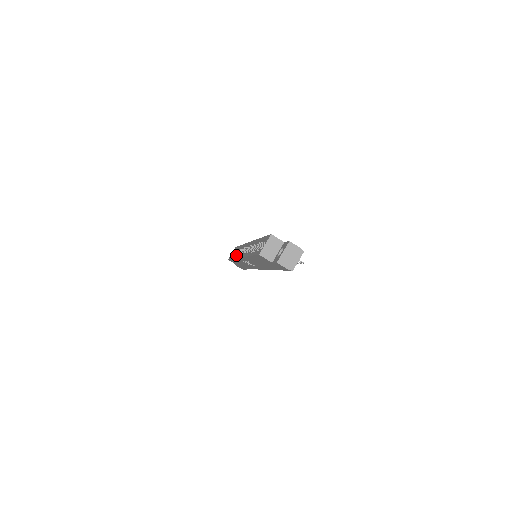
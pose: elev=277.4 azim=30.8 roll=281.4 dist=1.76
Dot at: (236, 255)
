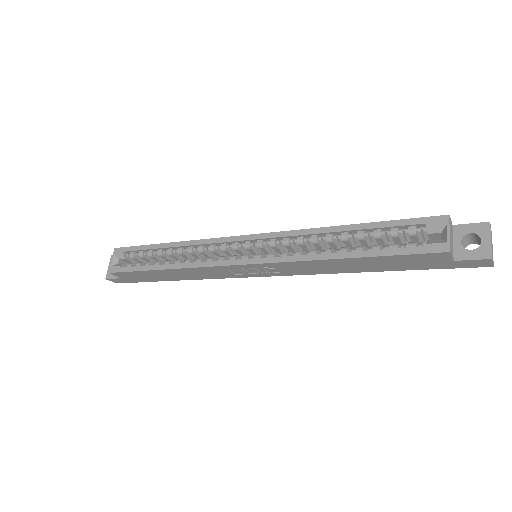
Dot at: (166, 262)
